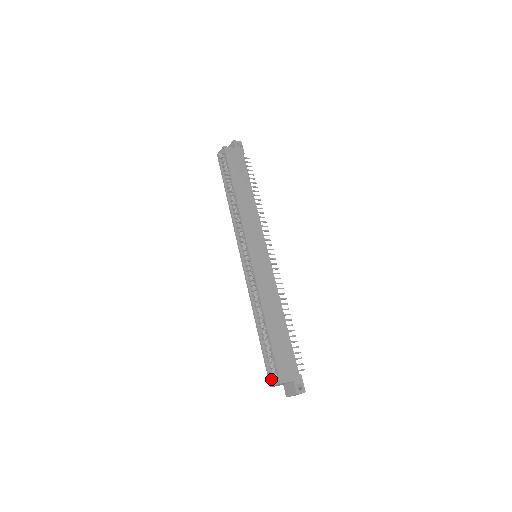
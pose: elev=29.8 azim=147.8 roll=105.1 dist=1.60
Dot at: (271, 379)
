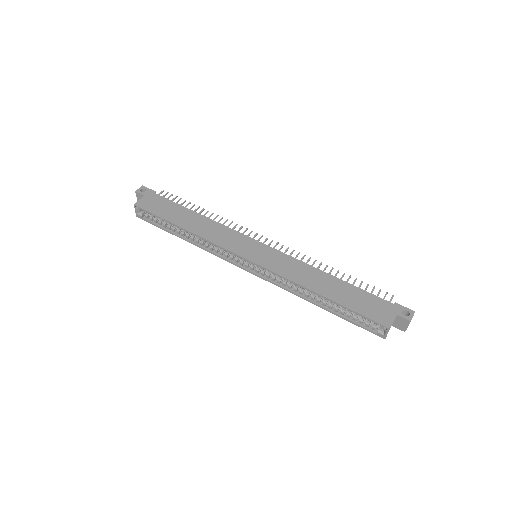
Dot at: (378, 333)
